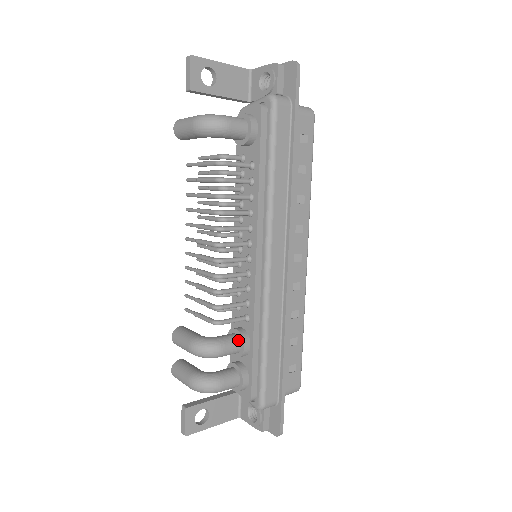
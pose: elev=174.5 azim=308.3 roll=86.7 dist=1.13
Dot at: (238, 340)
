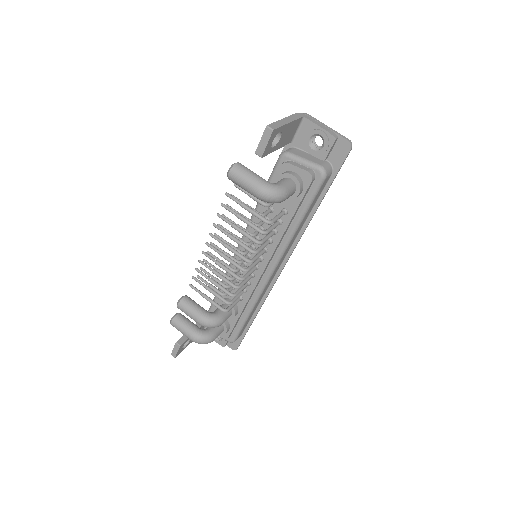
Dot at: (231, 312)
